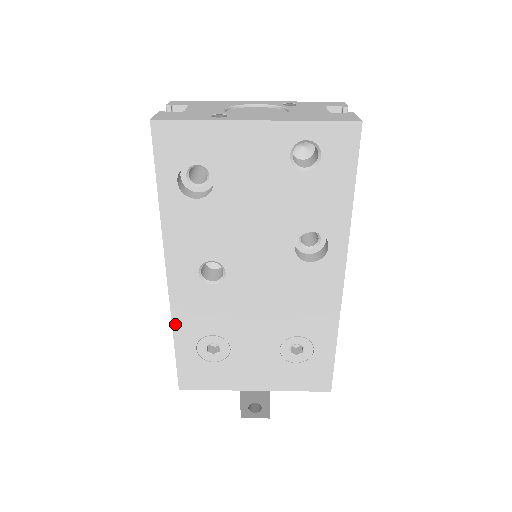
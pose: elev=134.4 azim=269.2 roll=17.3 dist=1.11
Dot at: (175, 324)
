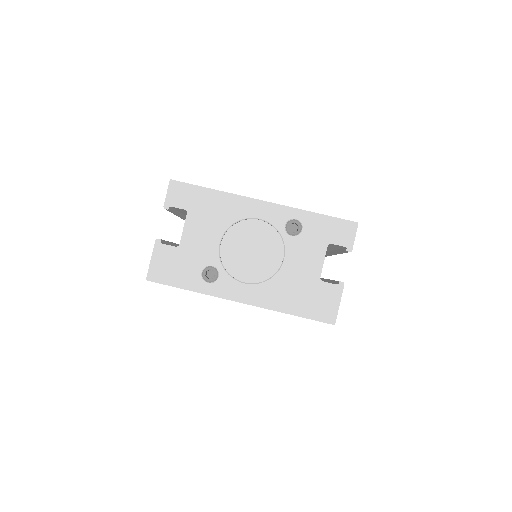
Dot at: occluded
